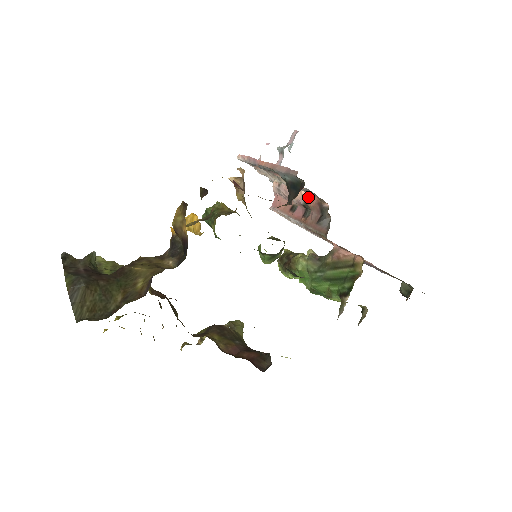
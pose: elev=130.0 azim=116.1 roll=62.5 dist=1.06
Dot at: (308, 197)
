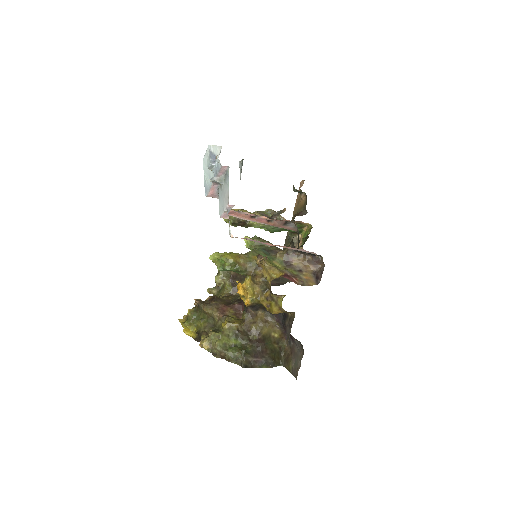
Dot at: (277, 220)
